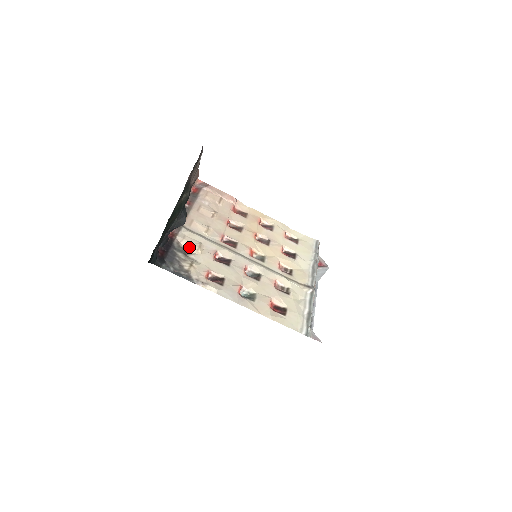
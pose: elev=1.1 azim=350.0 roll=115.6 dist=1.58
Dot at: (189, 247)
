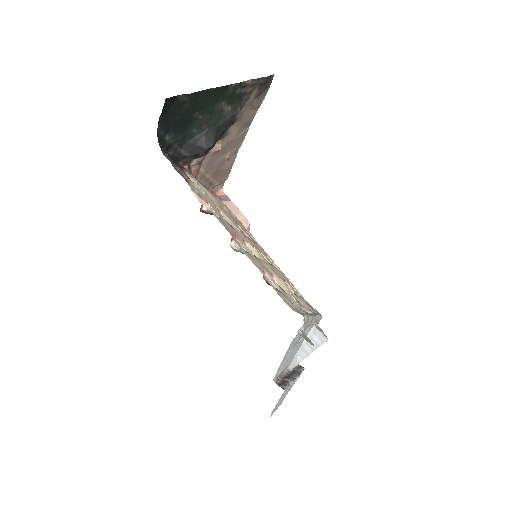
Dot at: (195, 184)
